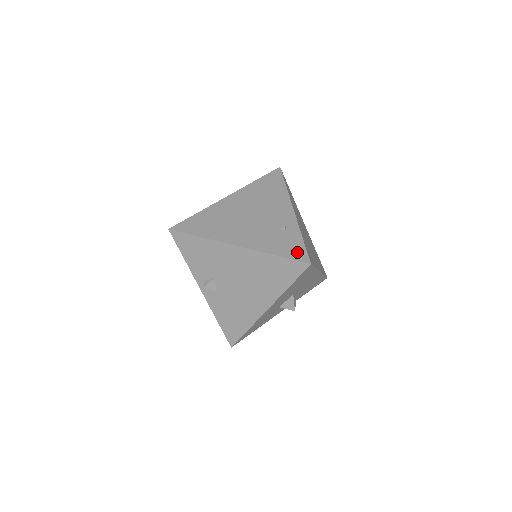
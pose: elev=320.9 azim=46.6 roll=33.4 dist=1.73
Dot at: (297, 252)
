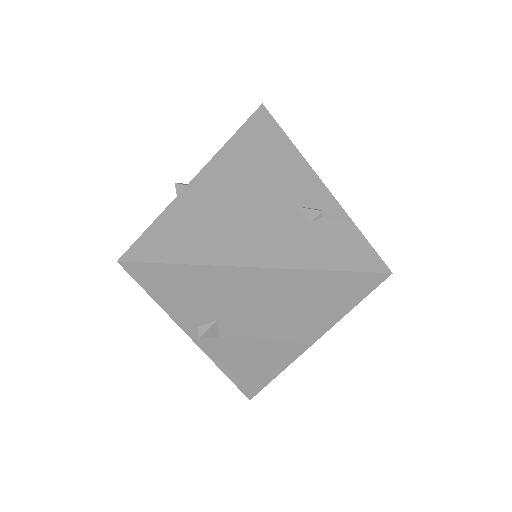
Dot at: (361, 256)
